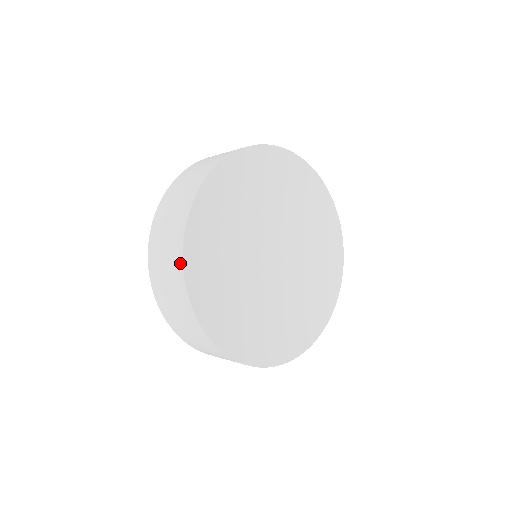
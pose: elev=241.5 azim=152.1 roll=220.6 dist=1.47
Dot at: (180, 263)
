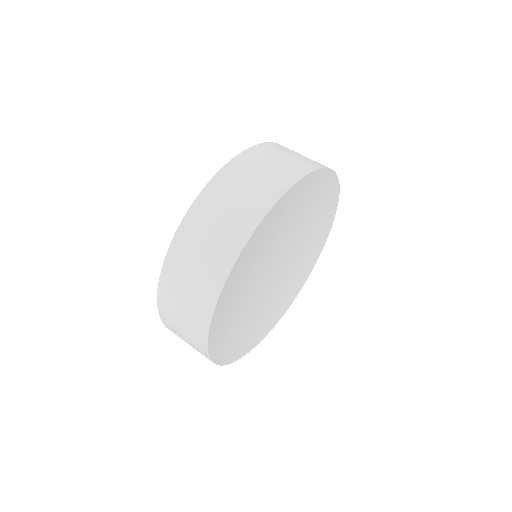
Dot at: (271, 202)
